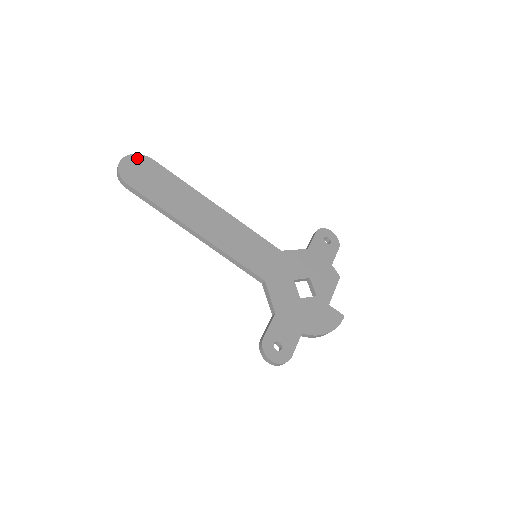
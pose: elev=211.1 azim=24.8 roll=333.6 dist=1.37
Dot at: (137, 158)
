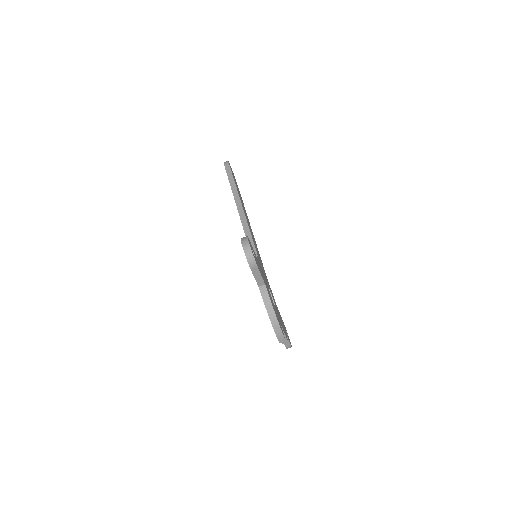
Dot at: occluded
